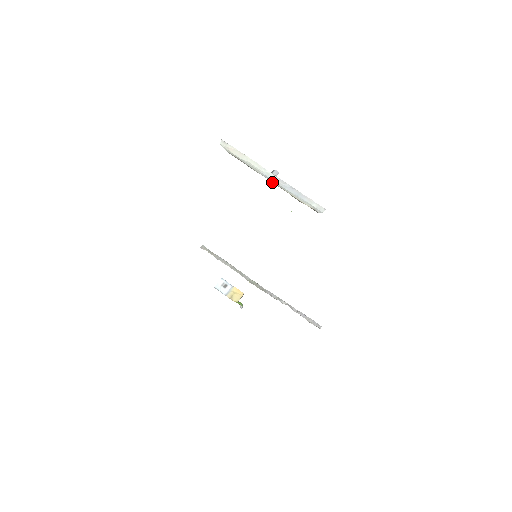
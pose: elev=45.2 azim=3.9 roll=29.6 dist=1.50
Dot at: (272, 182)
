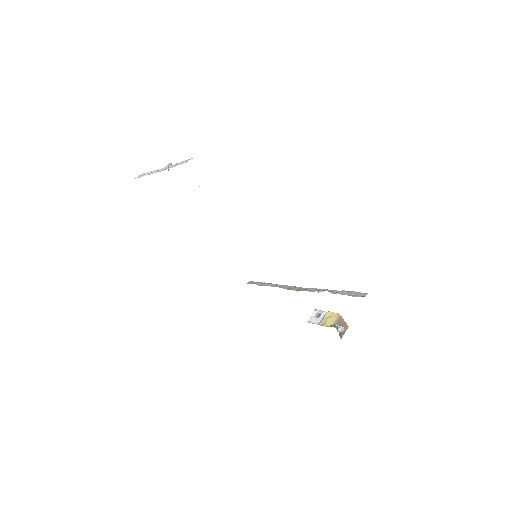
Dot at: occluded
